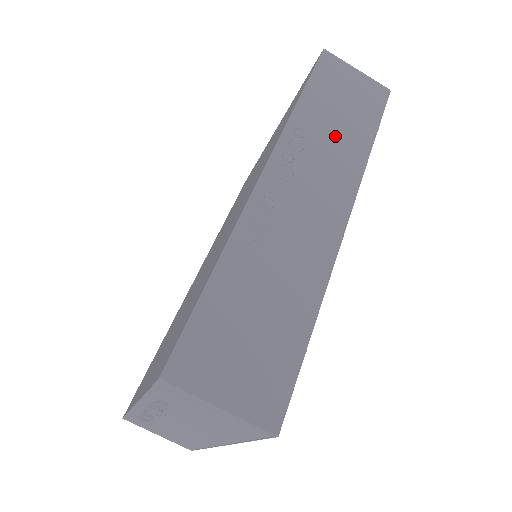
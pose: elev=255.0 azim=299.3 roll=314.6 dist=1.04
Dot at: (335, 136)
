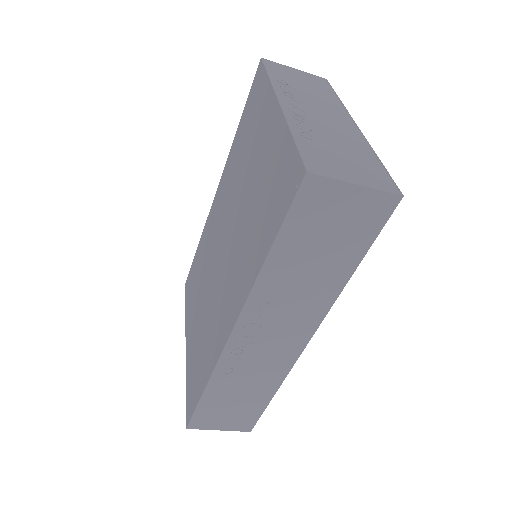
Dot at: (306, 284)
